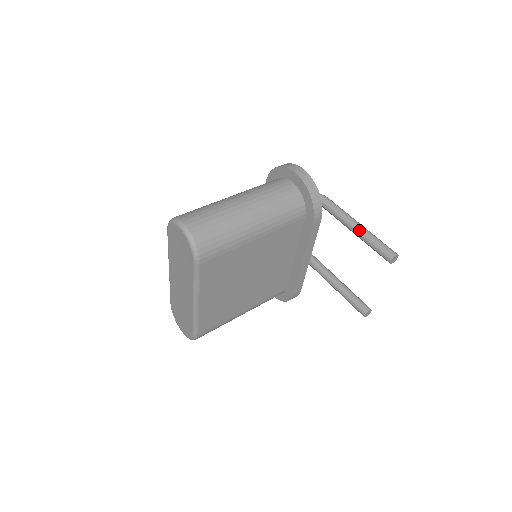
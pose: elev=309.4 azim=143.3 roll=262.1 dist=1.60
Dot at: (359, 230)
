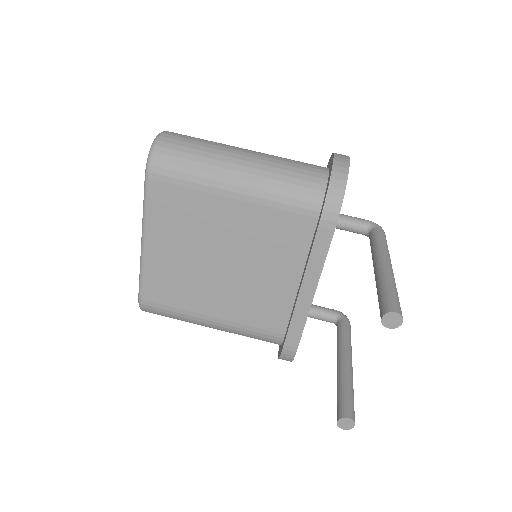
Dot at: (380, 268)
